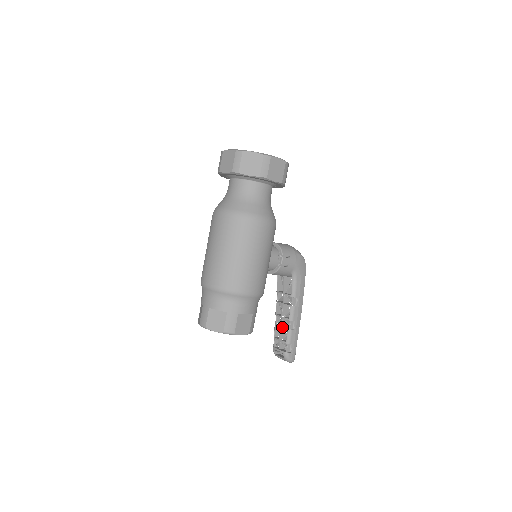
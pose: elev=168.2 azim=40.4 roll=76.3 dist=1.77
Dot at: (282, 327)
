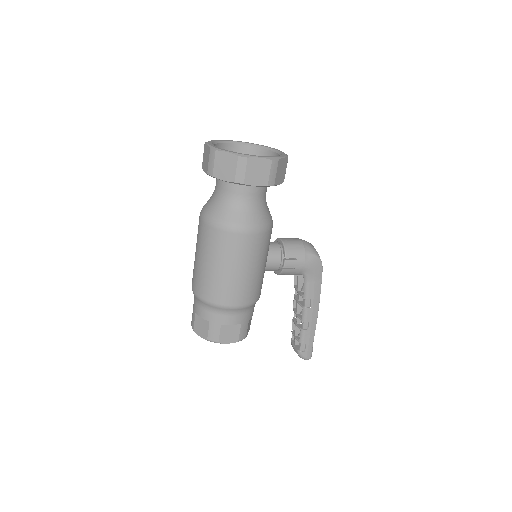
Dot at: (296, 325)
